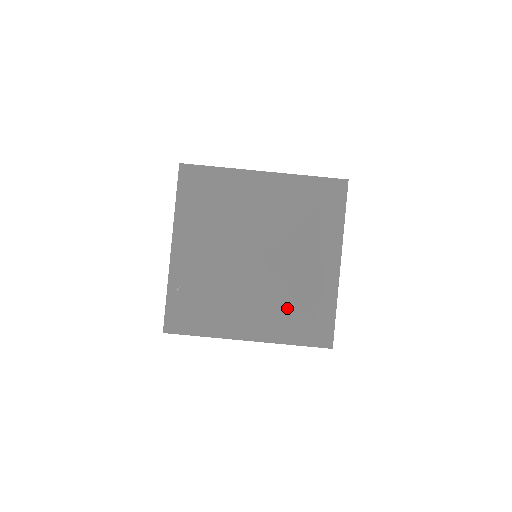
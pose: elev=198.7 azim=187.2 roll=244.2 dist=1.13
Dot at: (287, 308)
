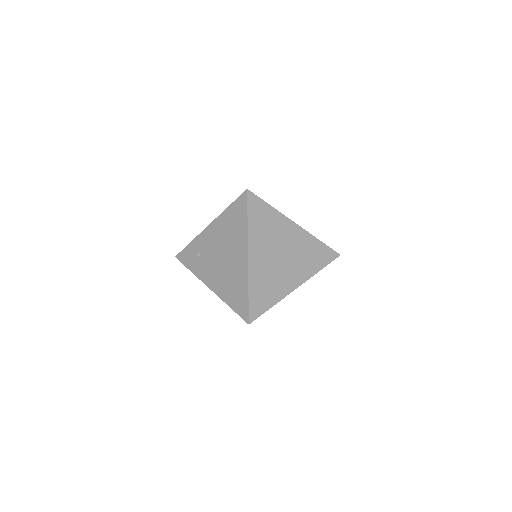
Dot at: occluded
